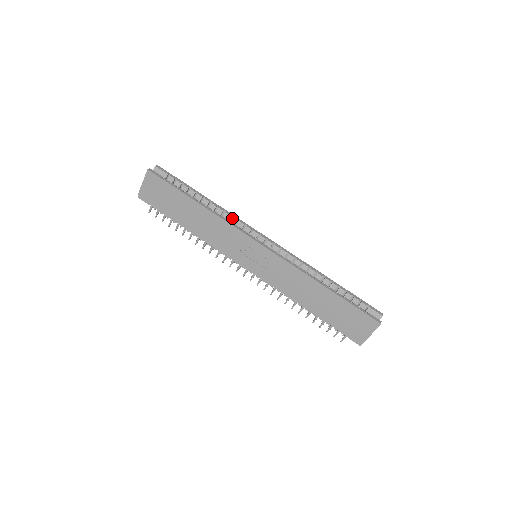
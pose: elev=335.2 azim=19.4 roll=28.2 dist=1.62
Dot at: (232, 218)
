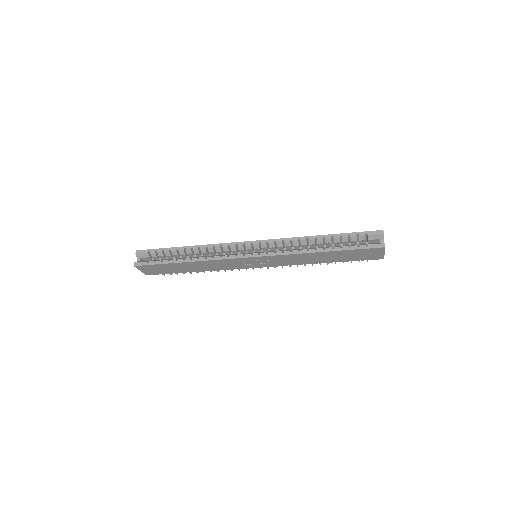
Dot at: (216, 248)
